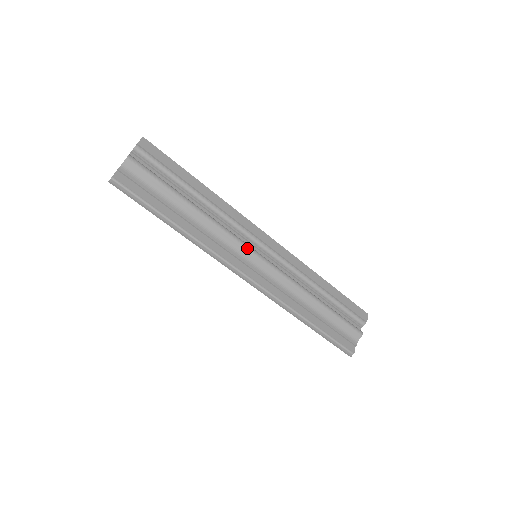
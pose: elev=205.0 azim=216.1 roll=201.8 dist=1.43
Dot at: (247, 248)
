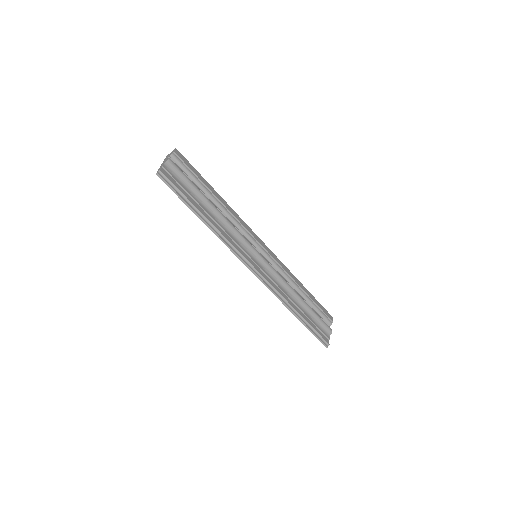
Dot at: (252, 247)
